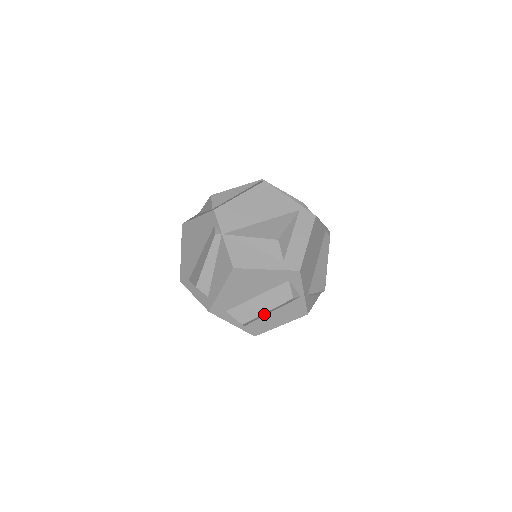
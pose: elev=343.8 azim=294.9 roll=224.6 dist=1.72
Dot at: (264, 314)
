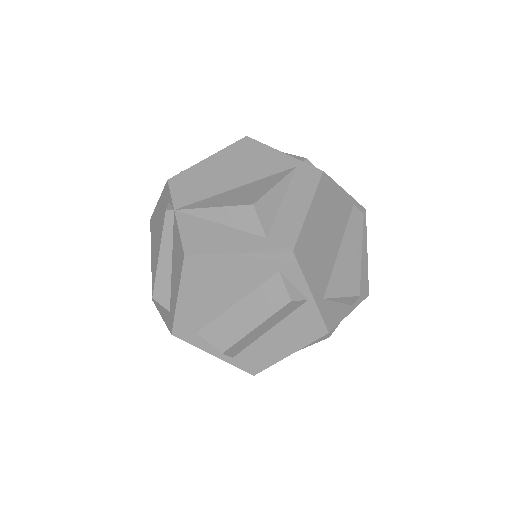
Dot at: (254, 334)
